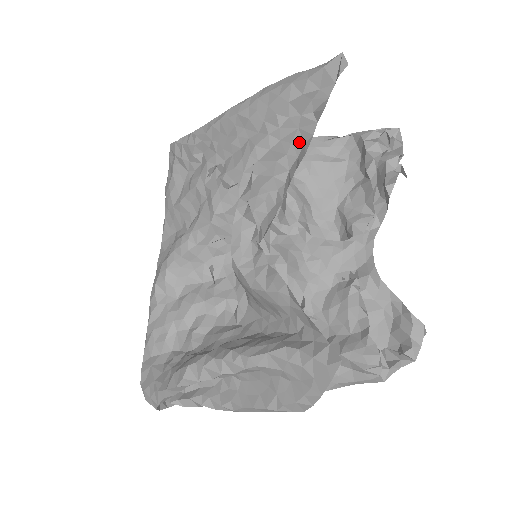
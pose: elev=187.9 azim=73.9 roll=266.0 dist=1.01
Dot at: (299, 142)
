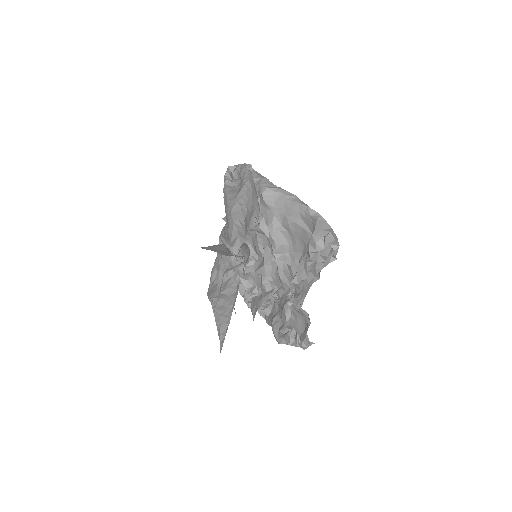
Dot at: occluded
